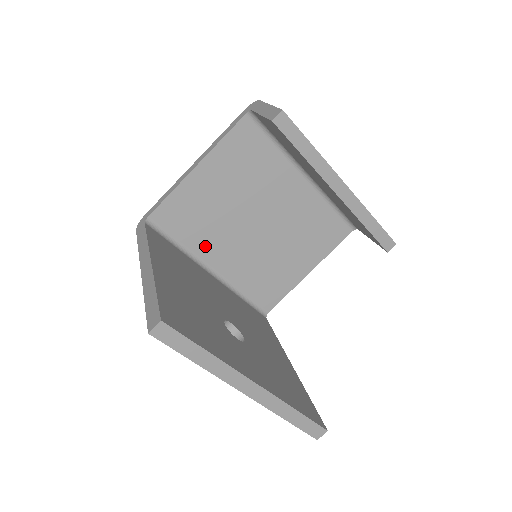
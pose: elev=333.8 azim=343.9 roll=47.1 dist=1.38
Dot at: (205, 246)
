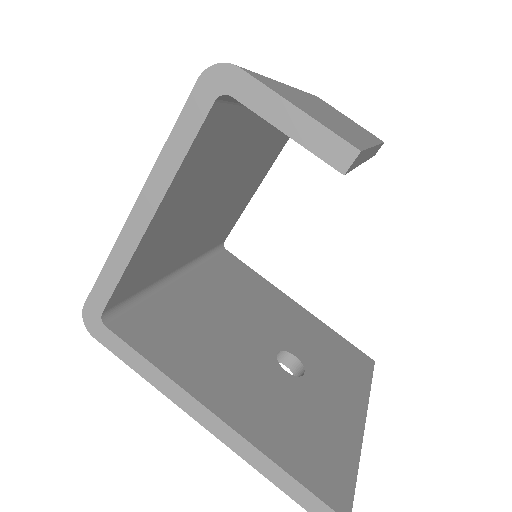
Dot at: (168, 265)
